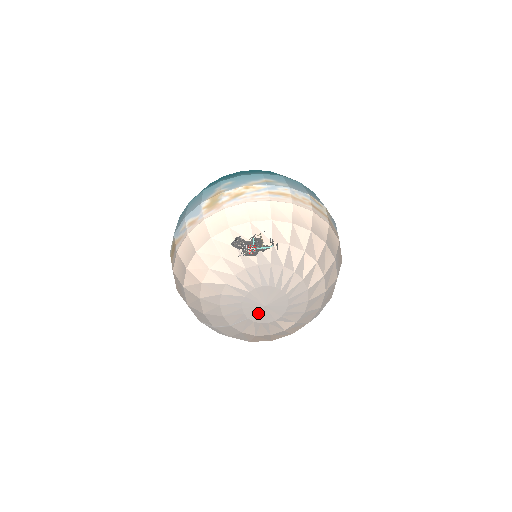
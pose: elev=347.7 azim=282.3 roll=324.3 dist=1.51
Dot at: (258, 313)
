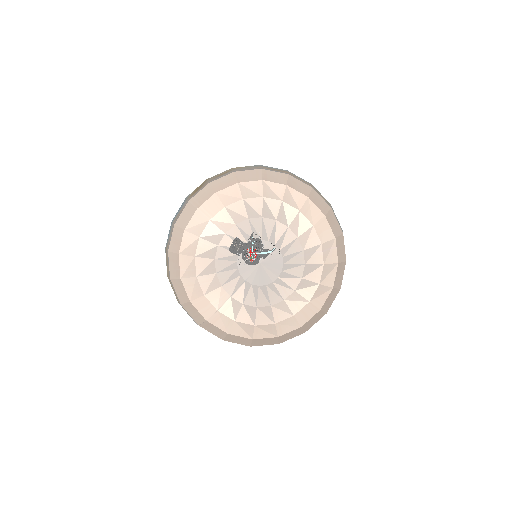
Dot at: (254, 273)
